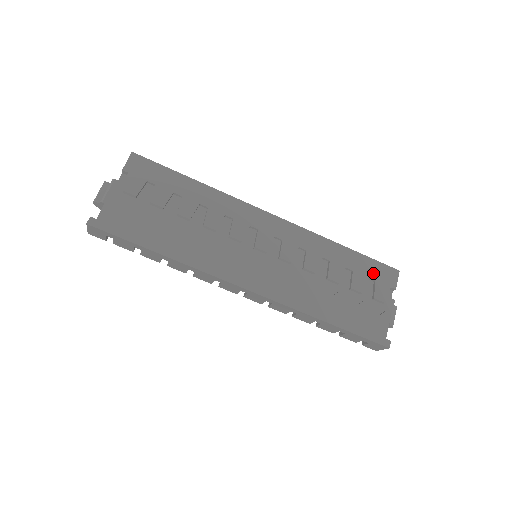
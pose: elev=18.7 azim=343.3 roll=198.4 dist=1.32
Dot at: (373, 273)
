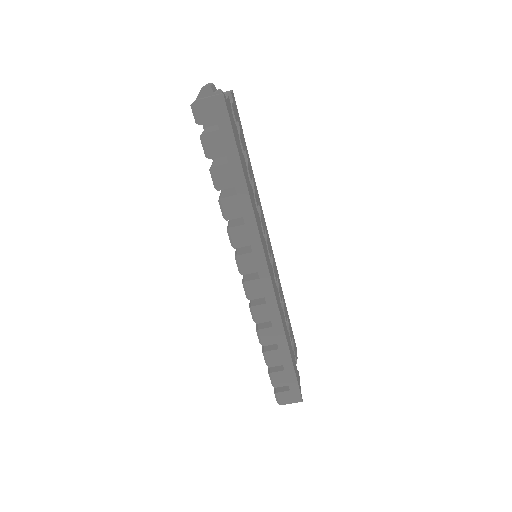
Dot at: (292, 335)
